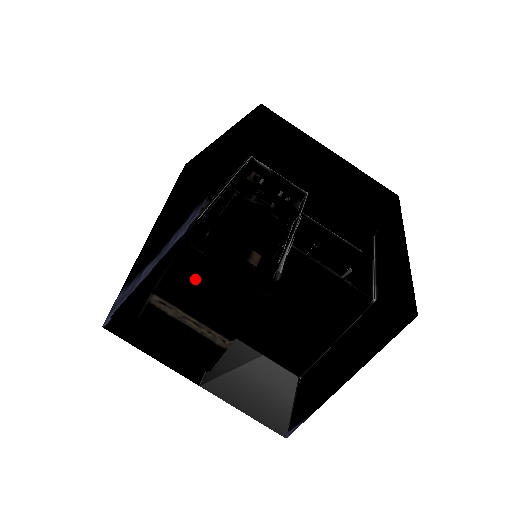
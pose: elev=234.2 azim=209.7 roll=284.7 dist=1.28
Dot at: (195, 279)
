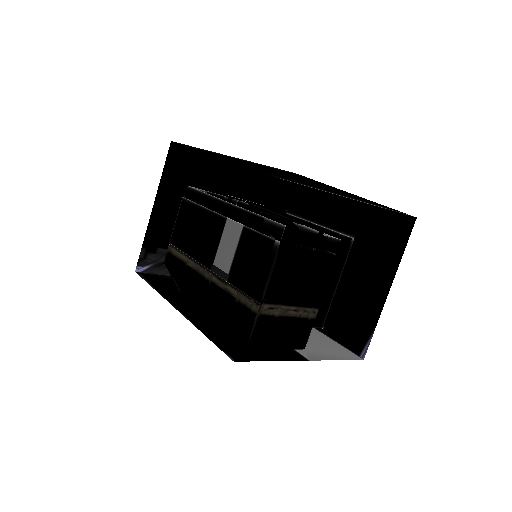
Dot at: (293, 271)
